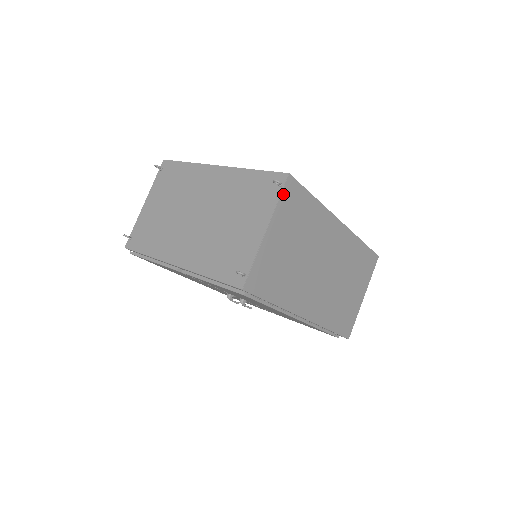
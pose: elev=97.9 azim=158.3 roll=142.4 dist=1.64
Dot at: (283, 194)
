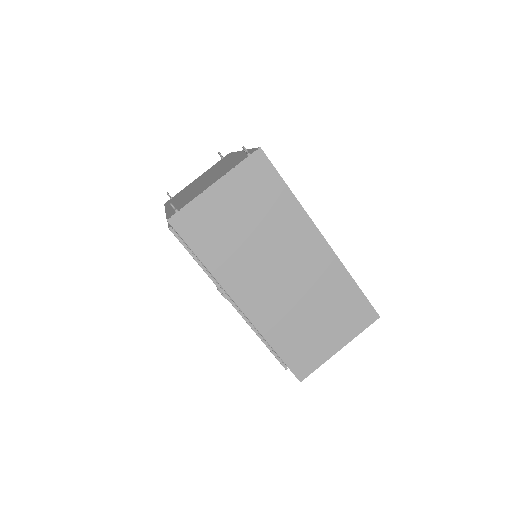
Dot at: (246, 162)
